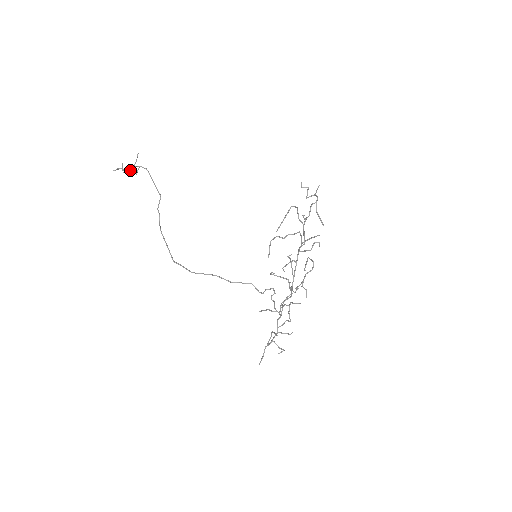
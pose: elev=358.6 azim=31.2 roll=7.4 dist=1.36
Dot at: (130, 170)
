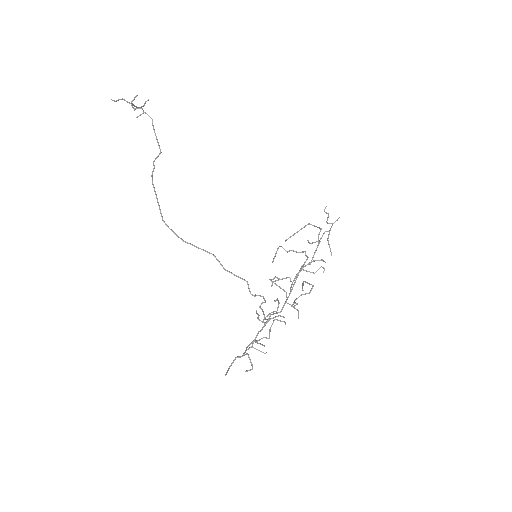
Dot at: occluded
